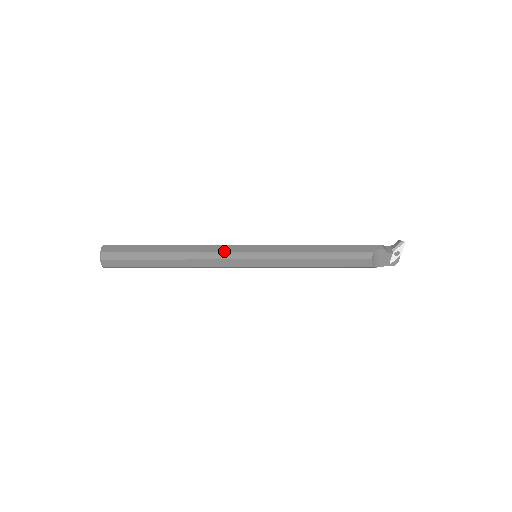
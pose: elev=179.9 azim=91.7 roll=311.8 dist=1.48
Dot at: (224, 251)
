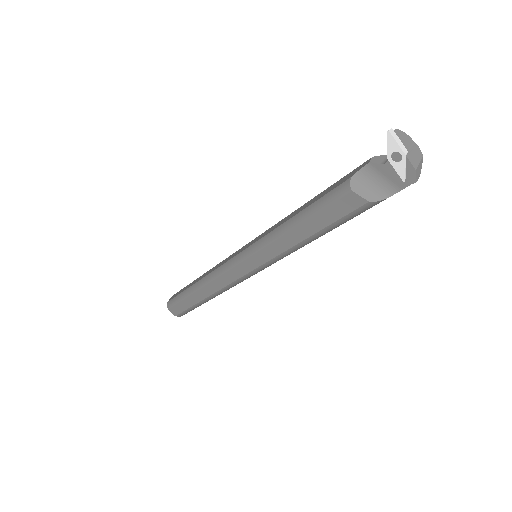
Dot at: (223, 264)
